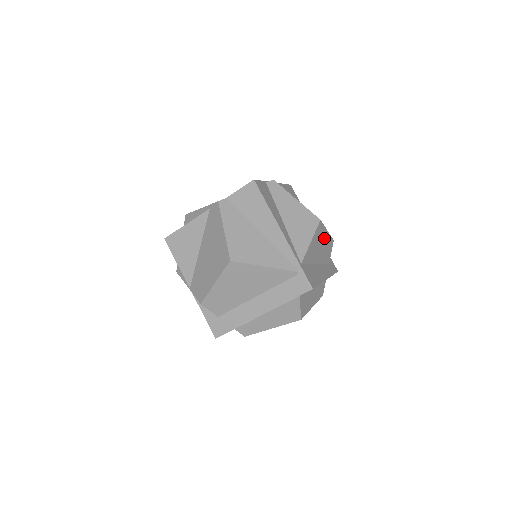
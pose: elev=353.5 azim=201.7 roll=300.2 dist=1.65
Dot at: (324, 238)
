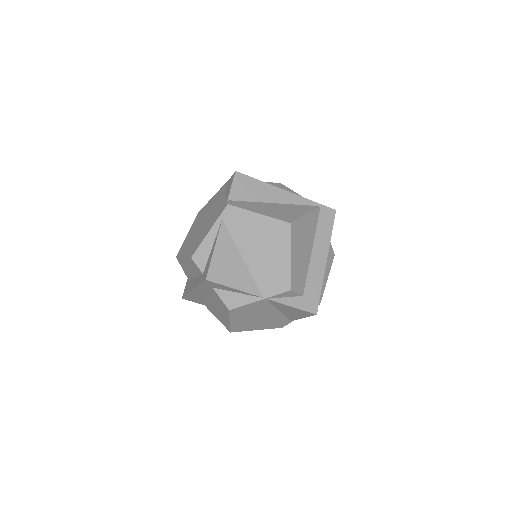
Dot at: occluded
